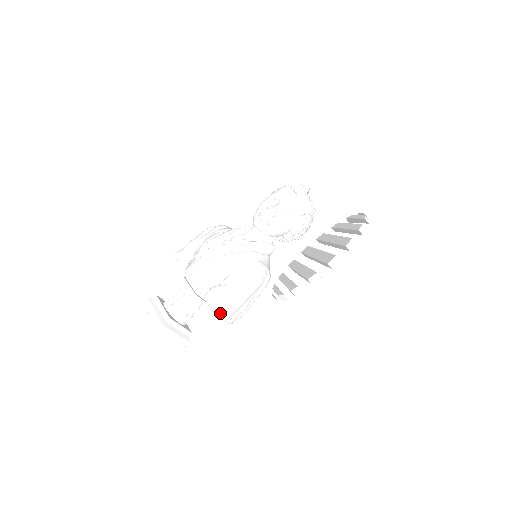
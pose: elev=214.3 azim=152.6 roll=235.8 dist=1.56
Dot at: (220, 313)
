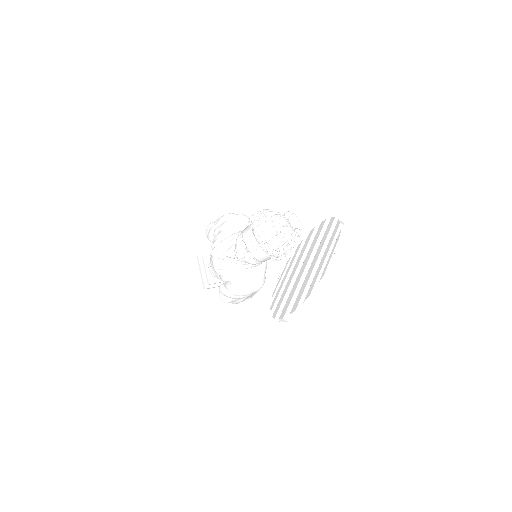
Dot at: (230, 302)
